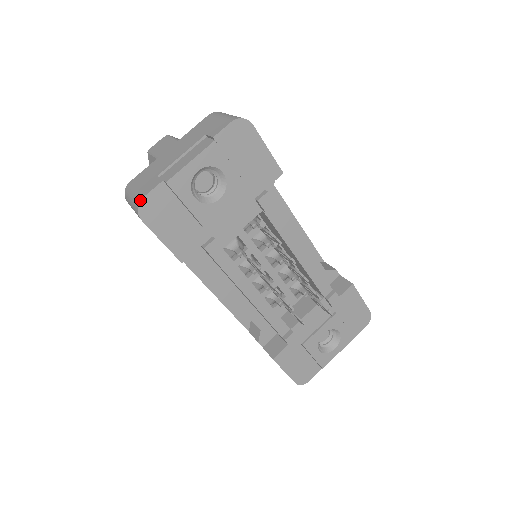
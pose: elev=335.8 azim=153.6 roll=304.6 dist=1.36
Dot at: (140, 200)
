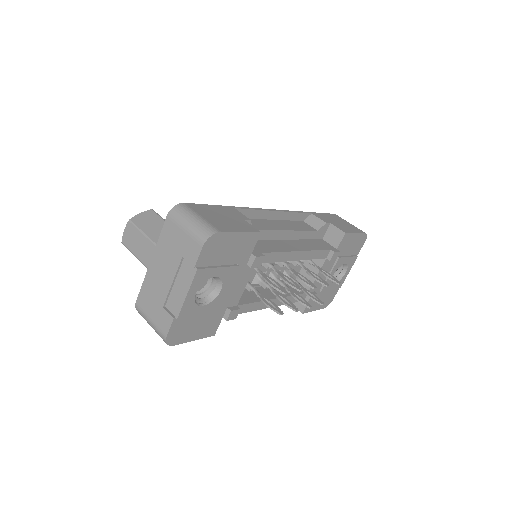
Dot at: (165, 339)
